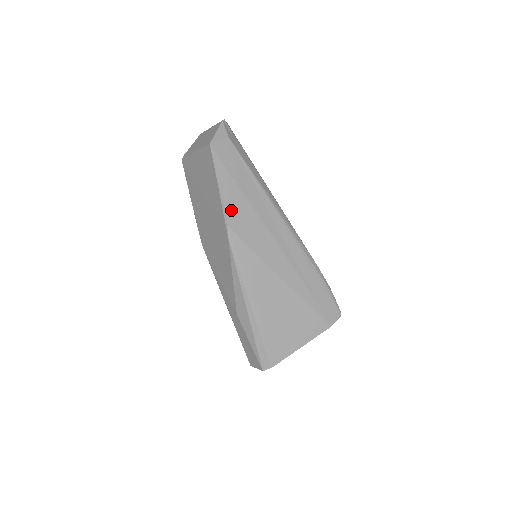
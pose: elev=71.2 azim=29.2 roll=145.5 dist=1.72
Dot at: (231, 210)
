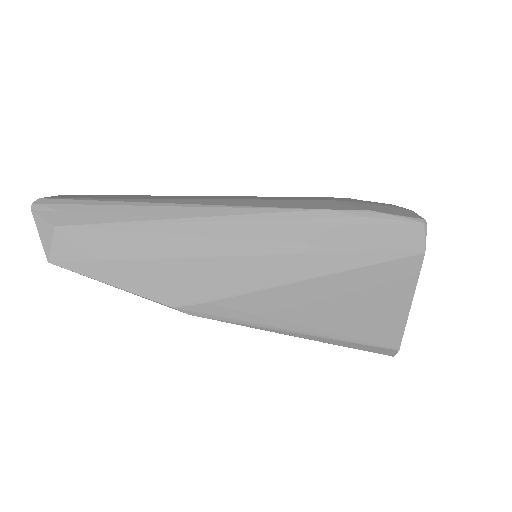
Dot at: (155, 291)
